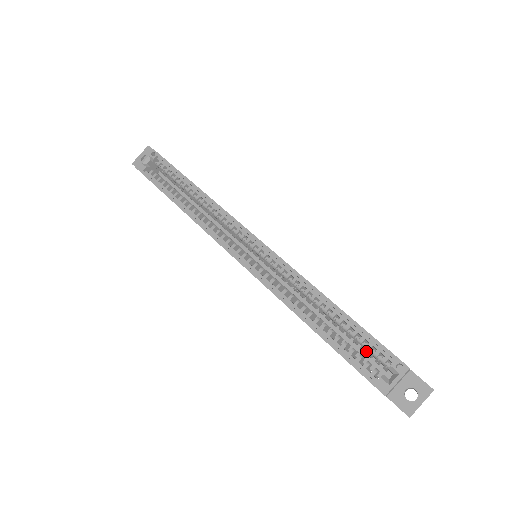
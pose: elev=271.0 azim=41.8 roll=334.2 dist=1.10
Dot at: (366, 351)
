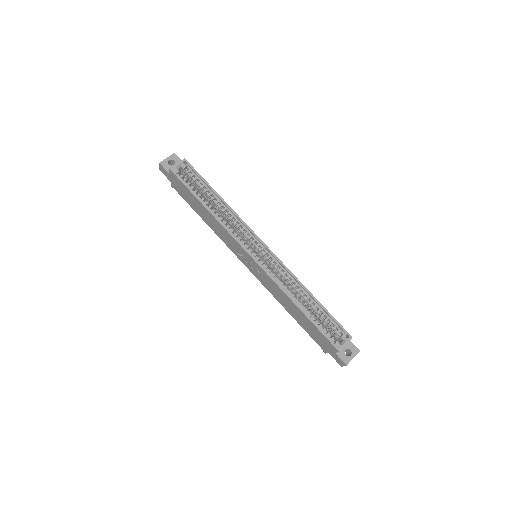
Dot at: (322, 327)
